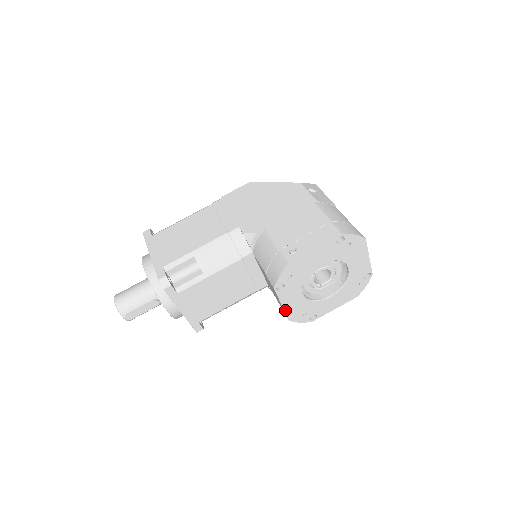
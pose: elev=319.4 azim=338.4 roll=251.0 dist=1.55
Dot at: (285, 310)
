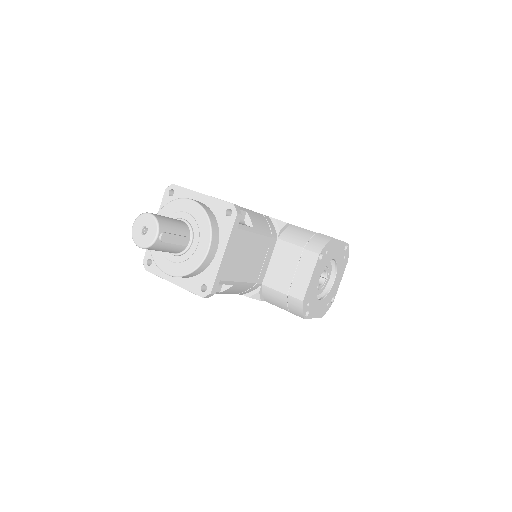
Dot at: (308, 286)
